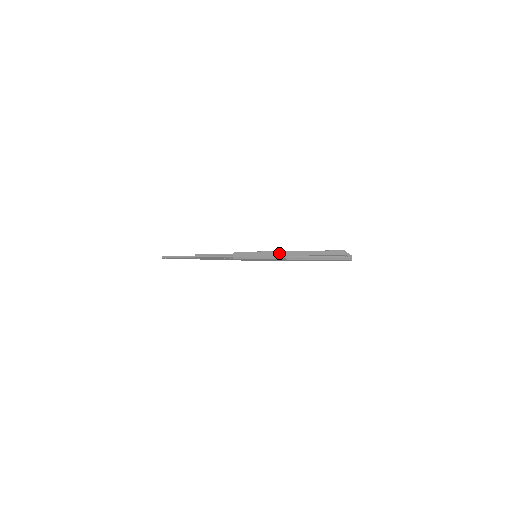
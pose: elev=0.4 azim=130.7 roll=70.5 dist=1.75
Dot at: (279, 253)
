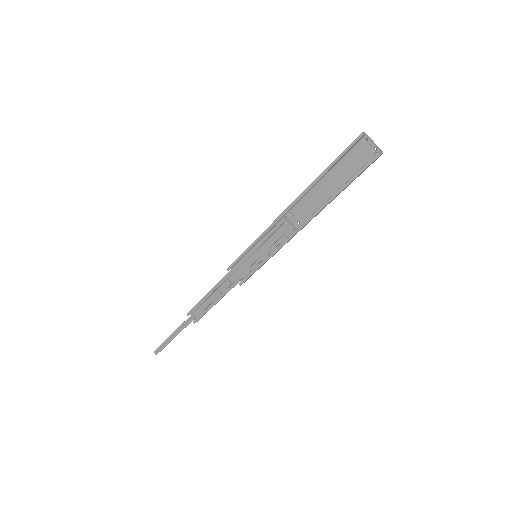
Dot at: (280, 214)
